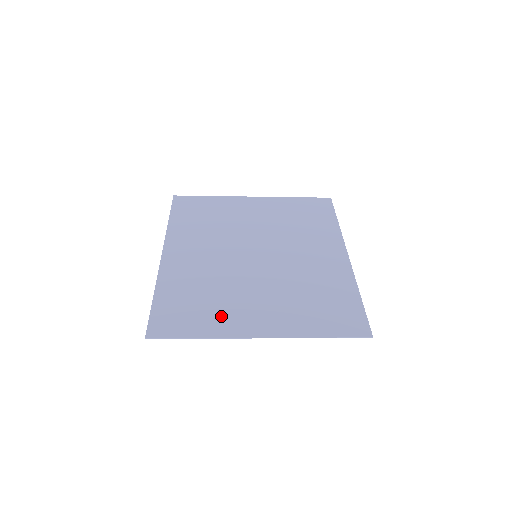
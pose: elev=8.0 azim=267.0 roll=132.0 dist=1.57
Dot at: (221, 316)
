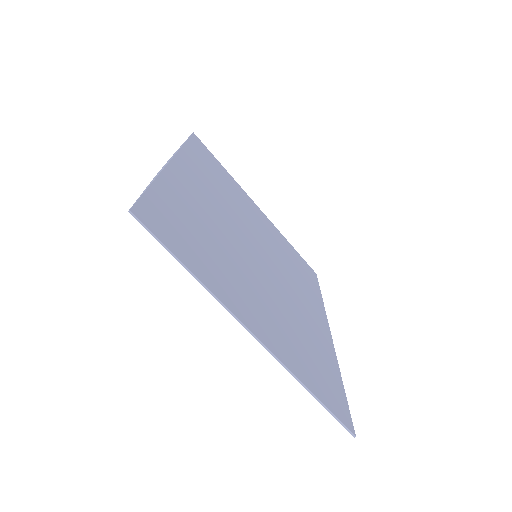
Dot at: (220, 275)
